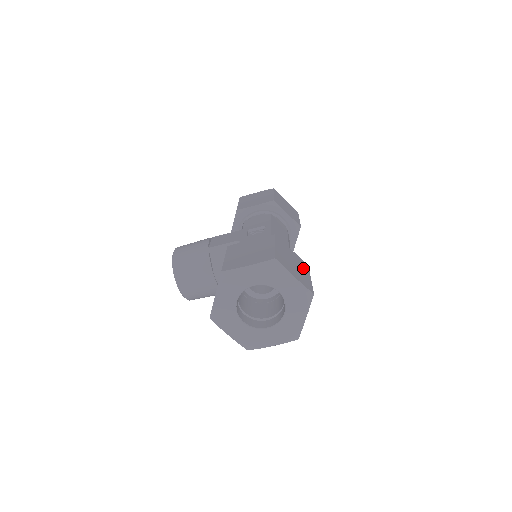
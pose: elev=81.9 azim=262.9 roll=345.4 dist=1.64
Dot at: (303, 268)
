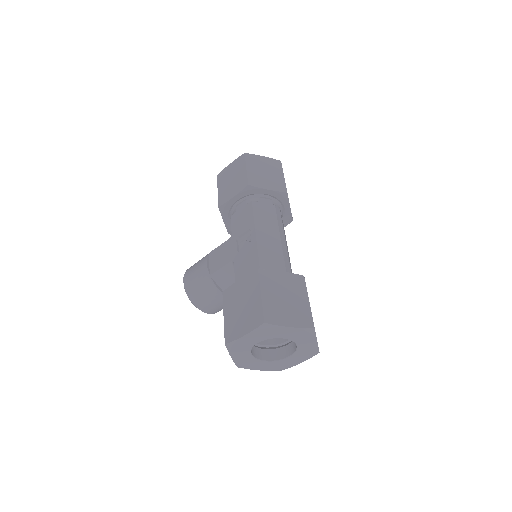
Dot at: (298, 291)
